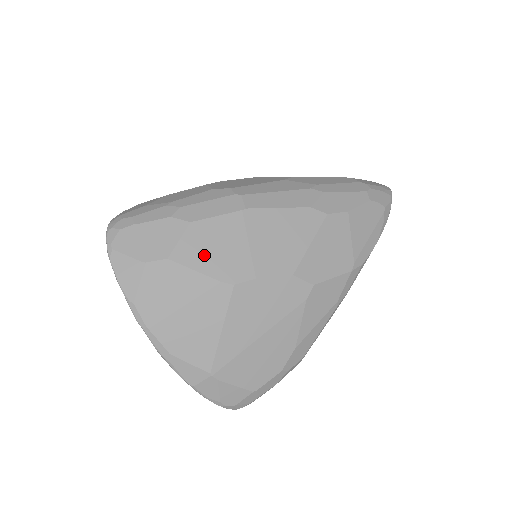
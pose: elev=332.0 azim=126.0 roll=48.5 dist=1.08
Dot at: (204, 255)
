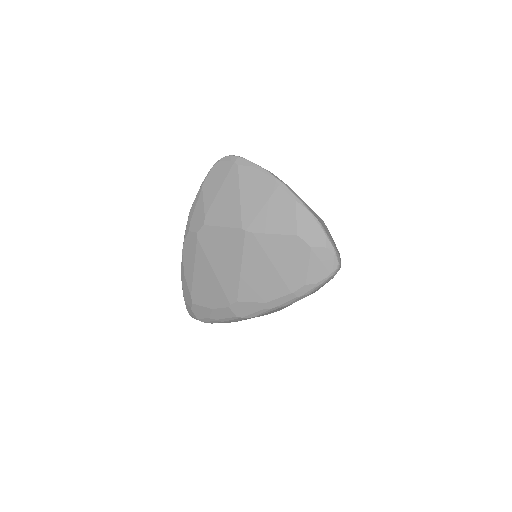
Dot at: occluded
